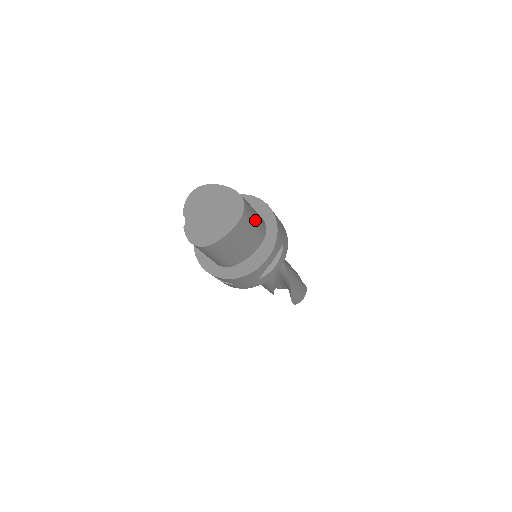
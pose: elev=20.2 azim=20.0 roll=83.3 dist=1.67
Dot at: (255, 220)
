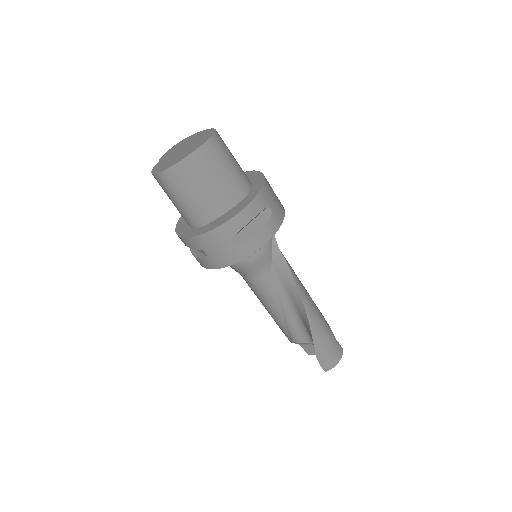
Dot at: (231, 163)
